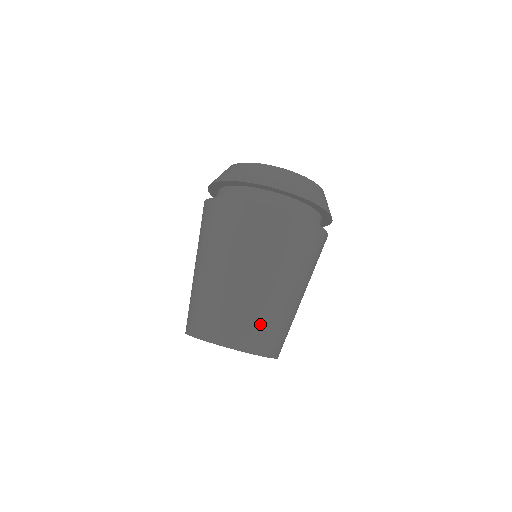
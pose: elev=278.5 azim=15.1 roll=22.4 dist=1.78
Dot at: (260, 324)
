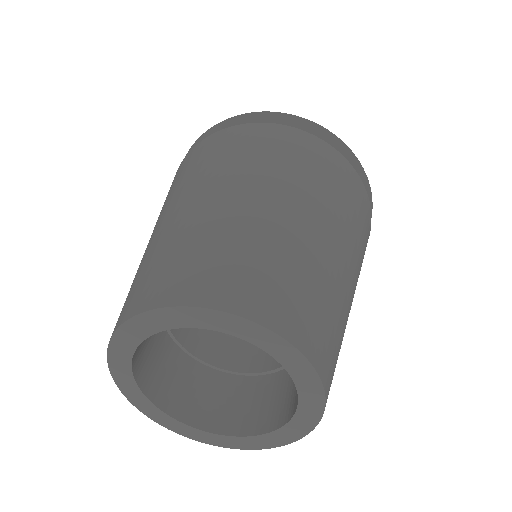
Dot at: (203, 253)
